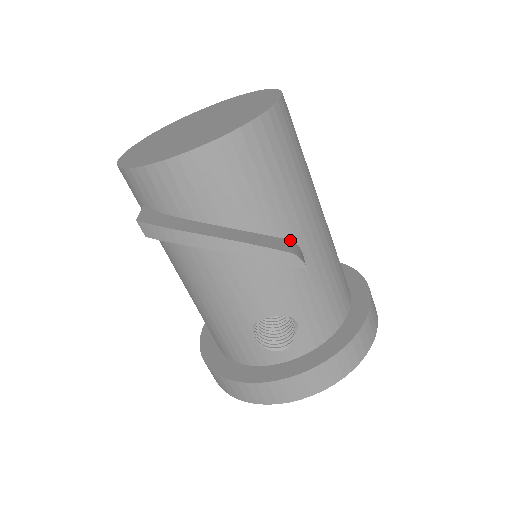
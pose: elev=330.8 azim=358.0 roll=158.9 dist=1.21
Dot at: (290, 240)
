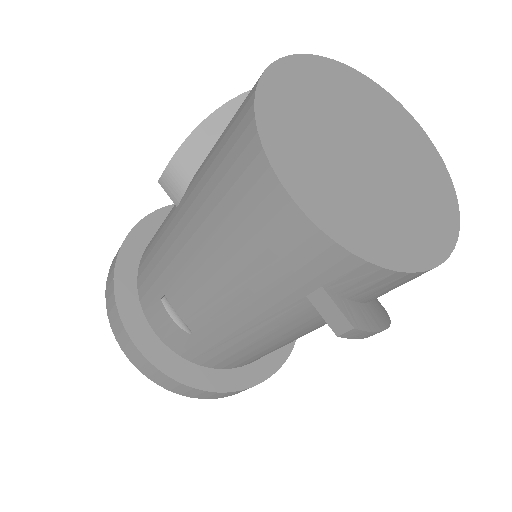
Dot at: occluded
